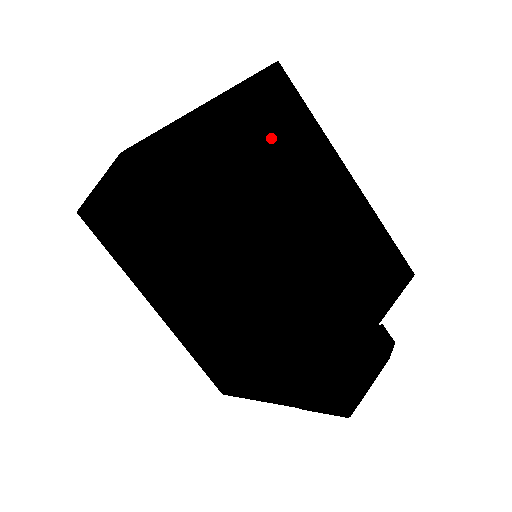
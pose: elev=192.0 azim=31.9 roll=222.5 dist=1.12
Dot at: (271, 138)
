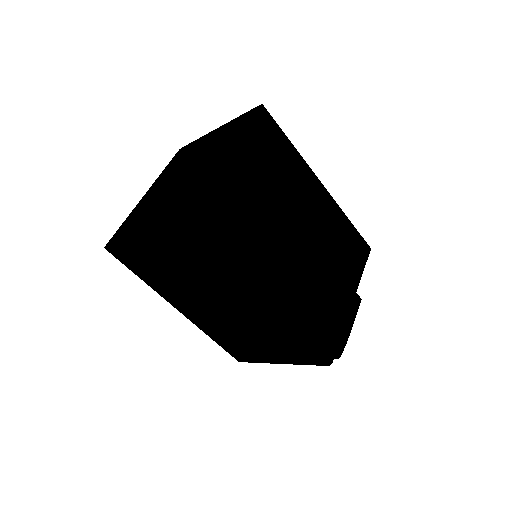
Dot at: (271, 173)
